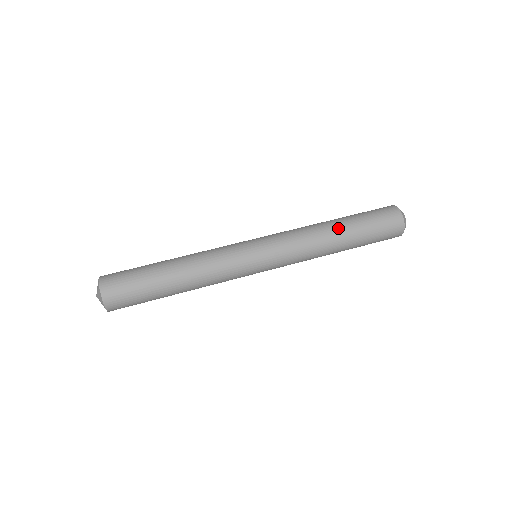
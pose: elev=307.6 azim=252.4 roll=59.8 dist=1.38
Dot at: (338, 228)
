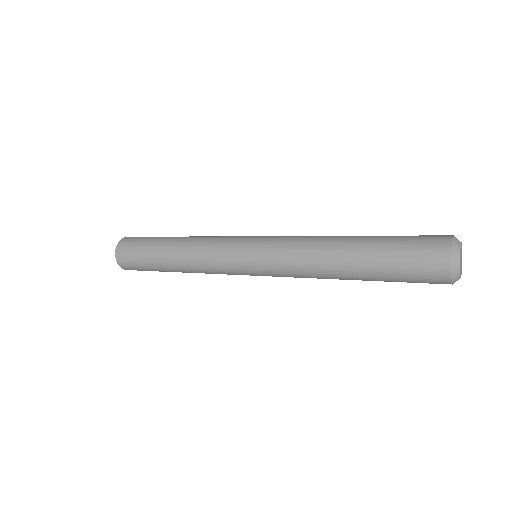
Dot at: occluded
